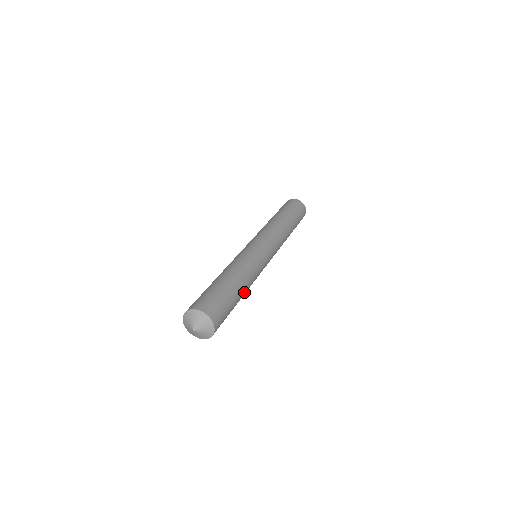
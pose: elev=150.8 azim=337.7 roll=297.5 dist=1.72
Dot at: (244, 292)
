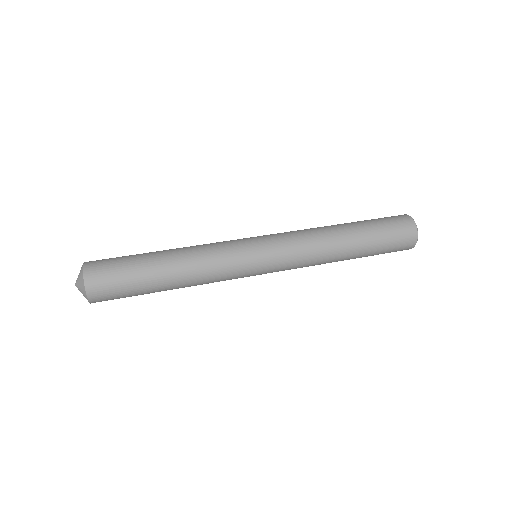
Dot at: (175, 276)
